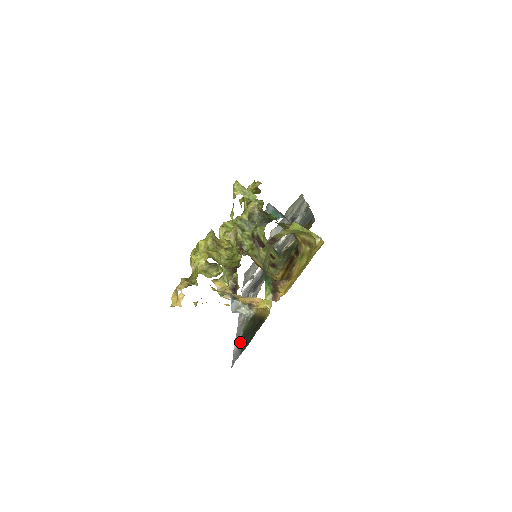
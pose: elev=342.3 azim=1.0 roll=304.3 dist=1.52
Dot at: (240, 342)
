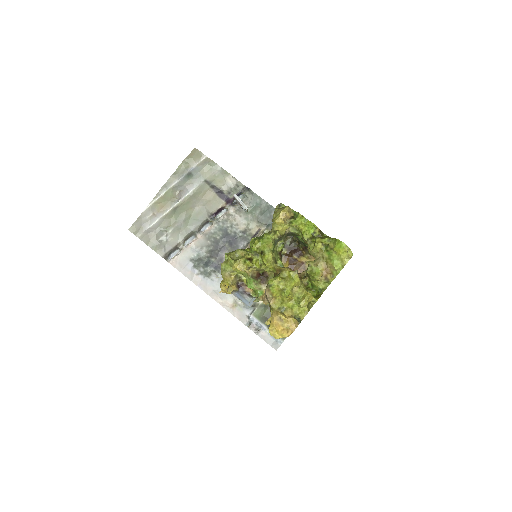
Dot at: (267, 328)
